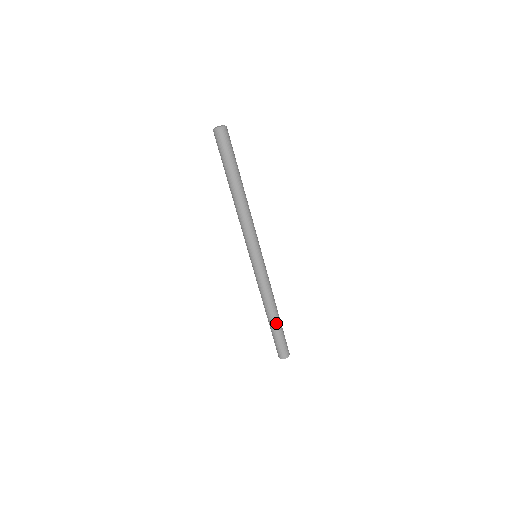
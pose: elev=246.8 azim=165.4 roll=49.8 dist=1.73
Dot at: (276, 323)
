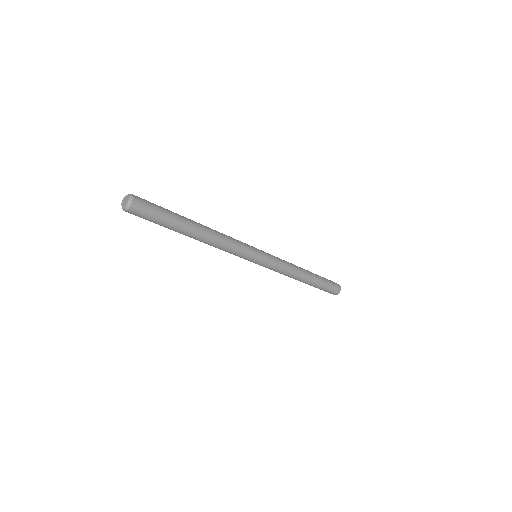
Dot at: (311, 283)
